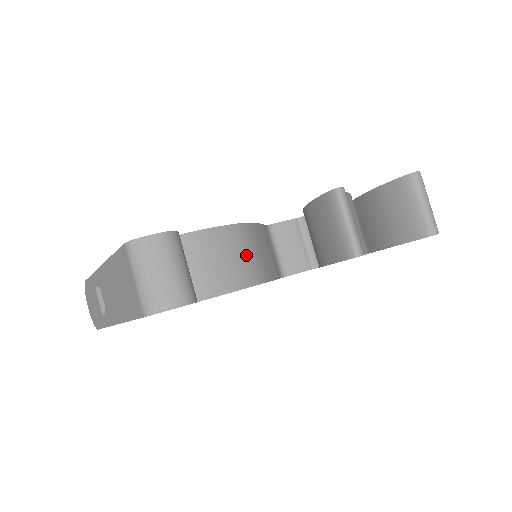
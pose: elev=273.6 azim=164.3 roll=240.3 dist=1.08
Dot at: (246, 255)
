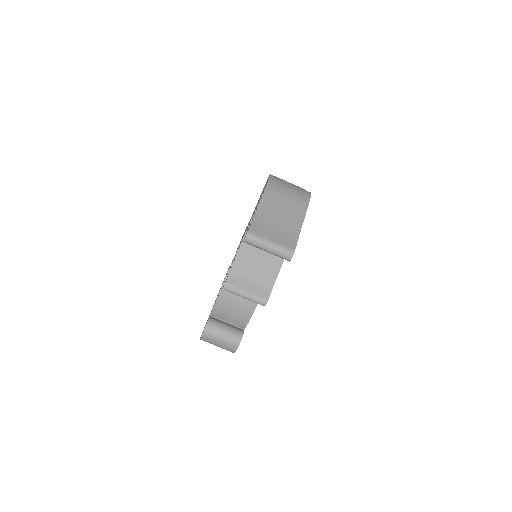
Dot at: occluded
